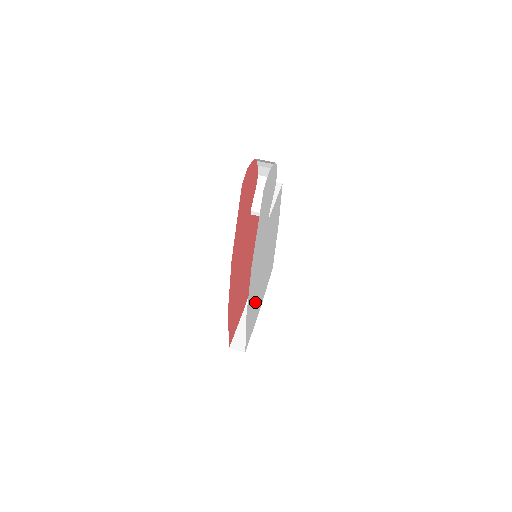
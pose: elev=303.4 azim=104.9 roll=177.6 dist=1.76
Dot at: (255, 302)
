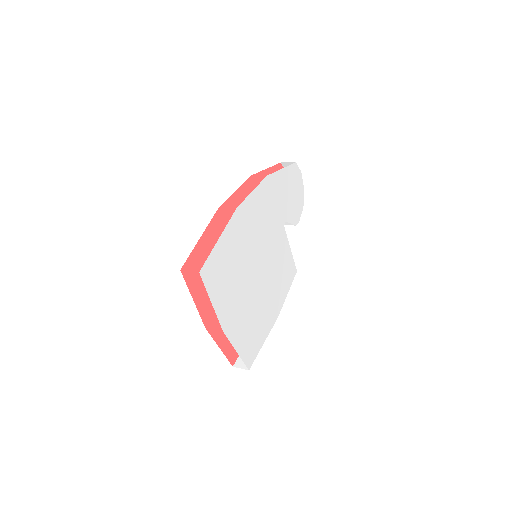
Dot at: (237, 263)
